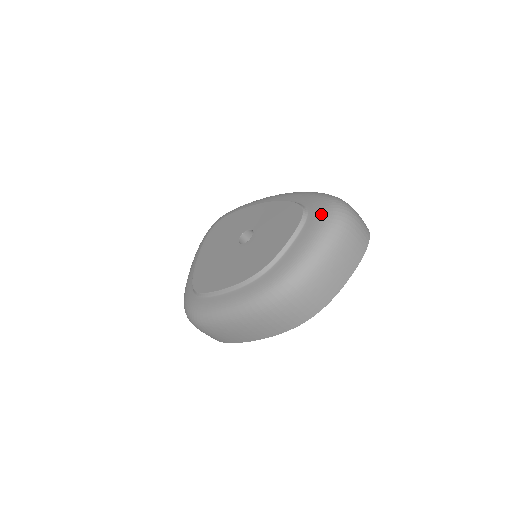
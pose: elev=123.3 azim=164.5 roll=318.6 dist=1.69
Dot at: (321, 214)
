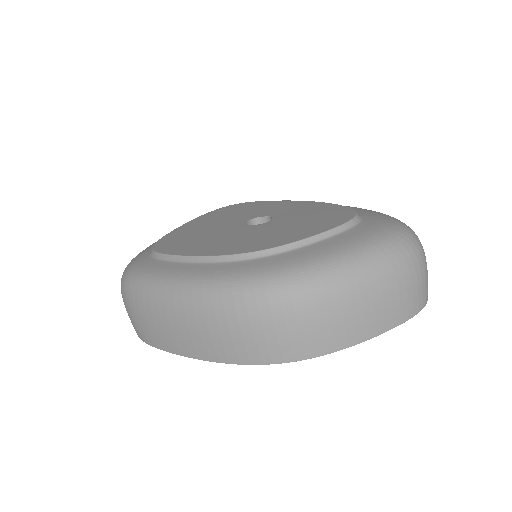
Dot at: (380, 227)
